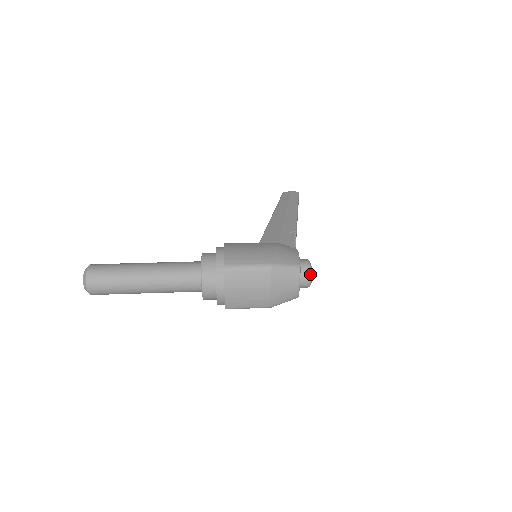
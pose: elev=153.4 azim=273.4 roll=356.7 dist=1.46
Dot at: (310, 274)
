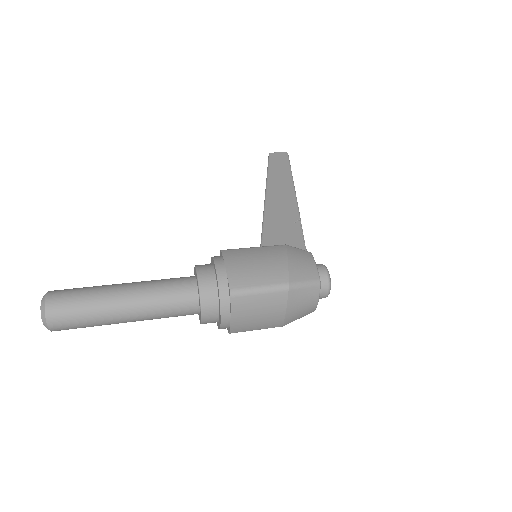
Dot at: (329, 286)
